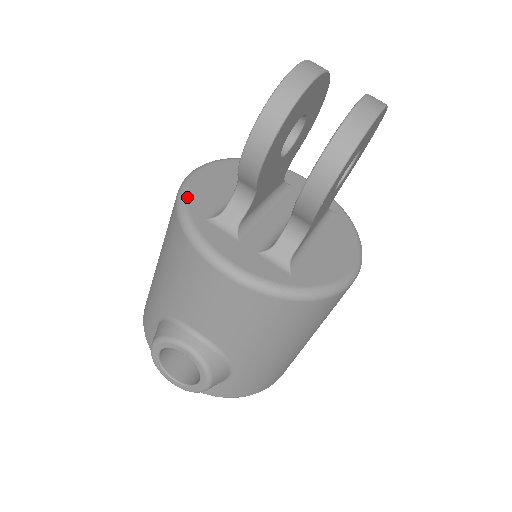
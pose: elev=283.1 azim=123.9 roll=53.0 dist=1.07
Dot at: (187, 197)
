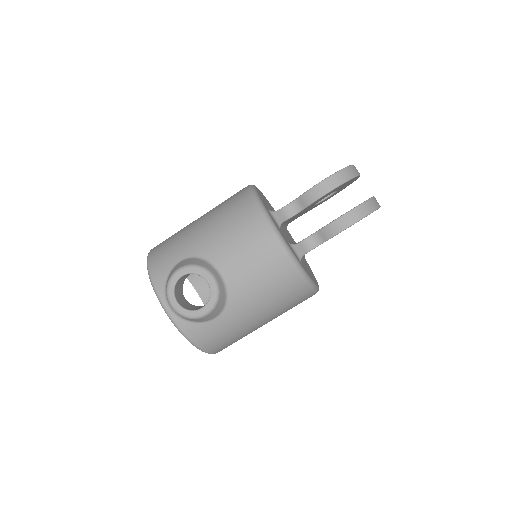
Dot at: occluded
